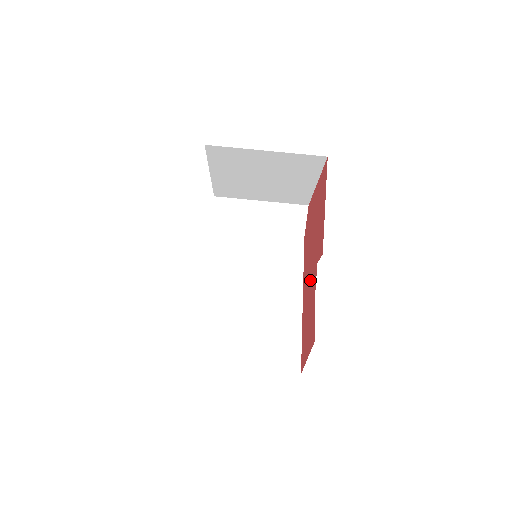
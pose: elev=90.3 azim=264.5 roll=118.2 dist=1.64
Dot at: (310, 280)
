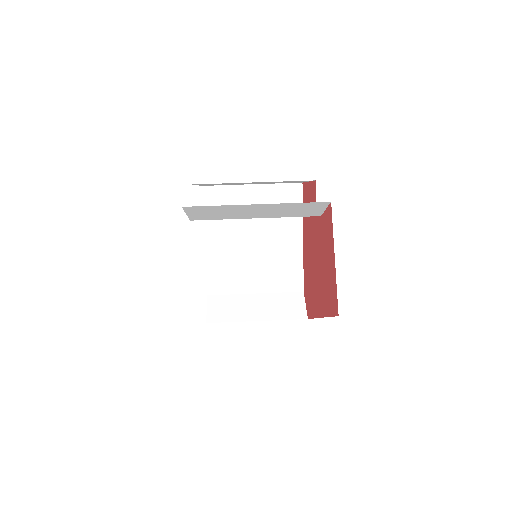
Dot at: (317, 257)
